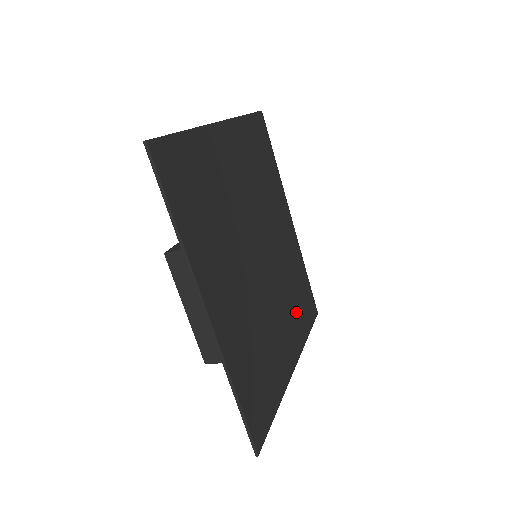
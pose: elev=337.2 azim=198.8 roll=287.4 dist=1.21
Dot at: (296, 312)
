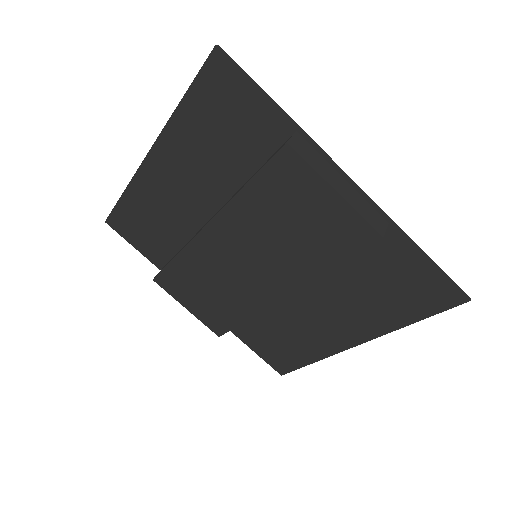
Dot at: (295, 332)
